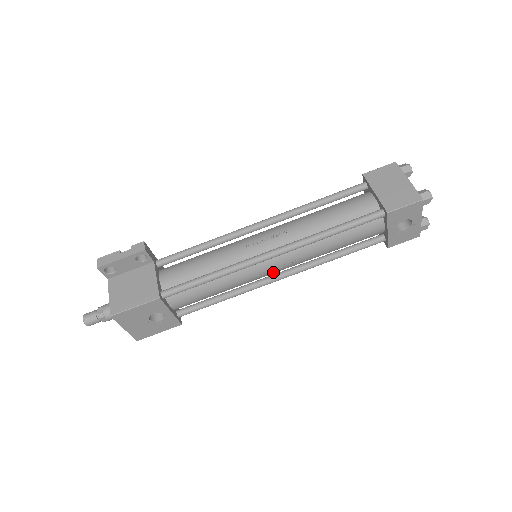
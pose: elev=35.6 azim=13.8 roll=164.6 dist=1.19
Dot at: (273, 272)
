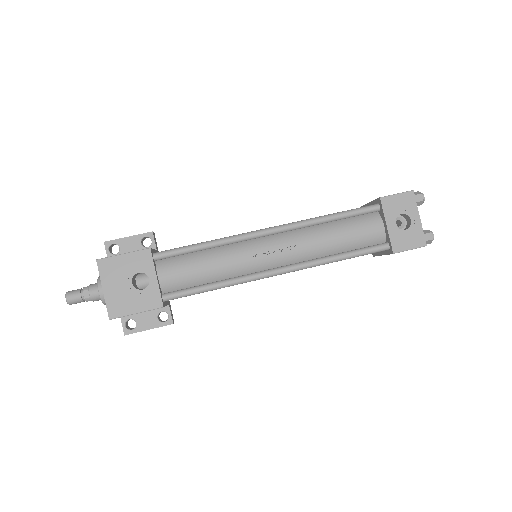
Dot at: (270, 259)
